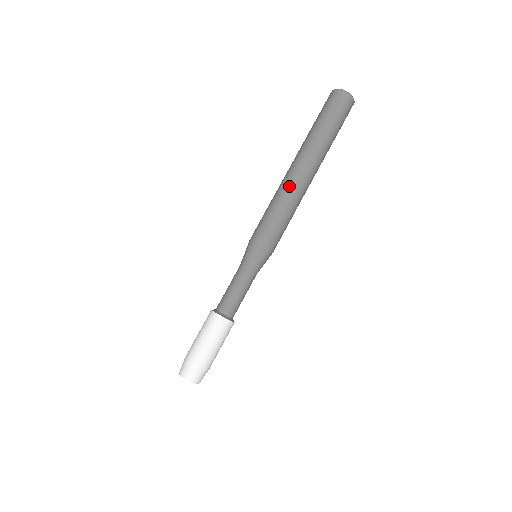
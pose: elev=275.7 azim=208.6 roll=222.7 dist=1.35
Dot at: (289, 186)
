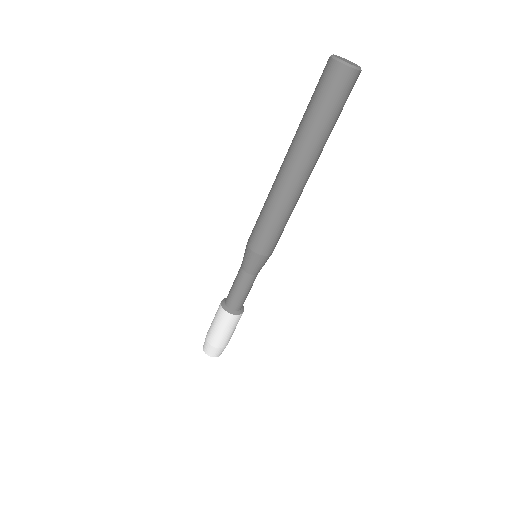
Dot at: (273, 187)
